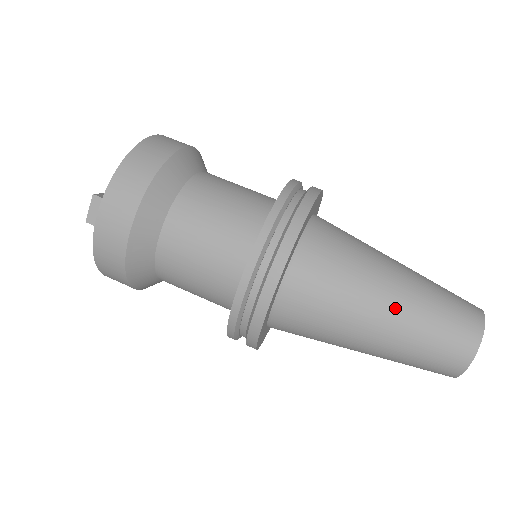
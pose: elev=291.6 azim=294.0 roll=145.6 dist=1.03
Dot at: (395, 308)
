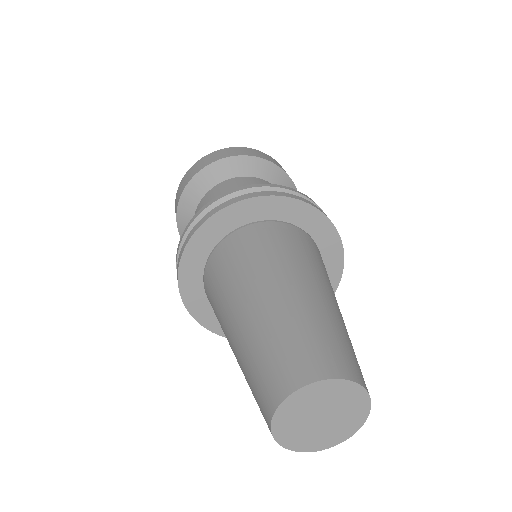
Dot at: (269, 299)
